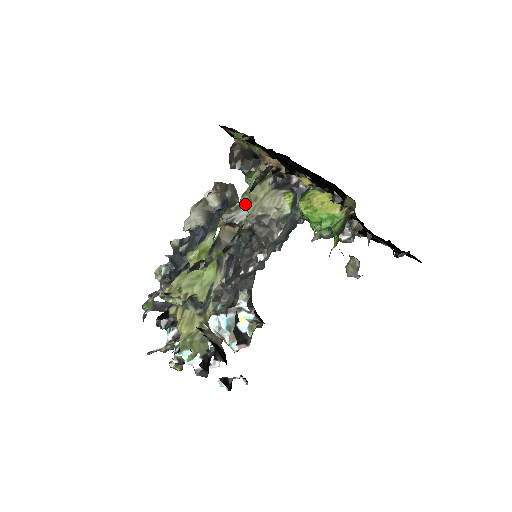
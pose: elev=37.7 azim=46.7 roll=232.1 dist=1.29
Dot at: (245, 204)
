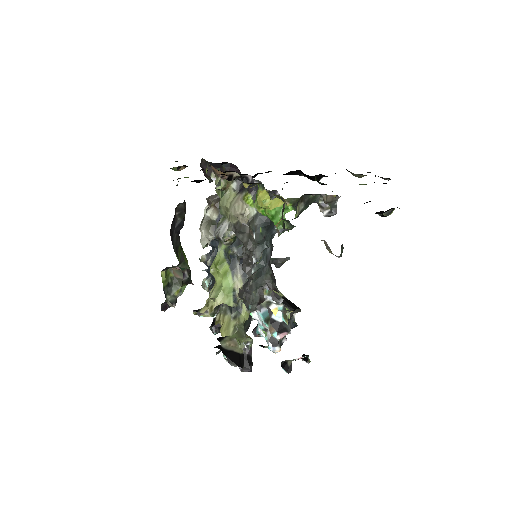
Dot at: (225, 215)
